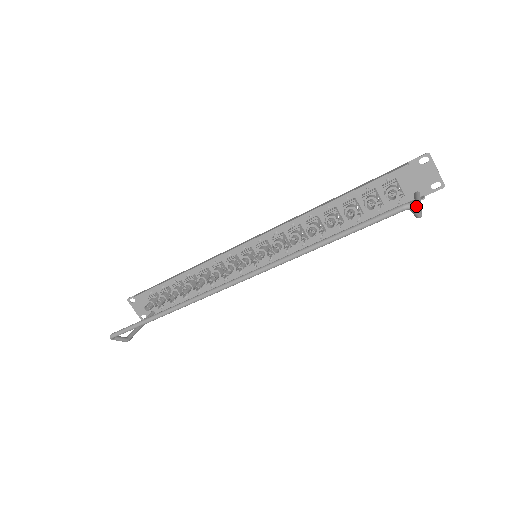
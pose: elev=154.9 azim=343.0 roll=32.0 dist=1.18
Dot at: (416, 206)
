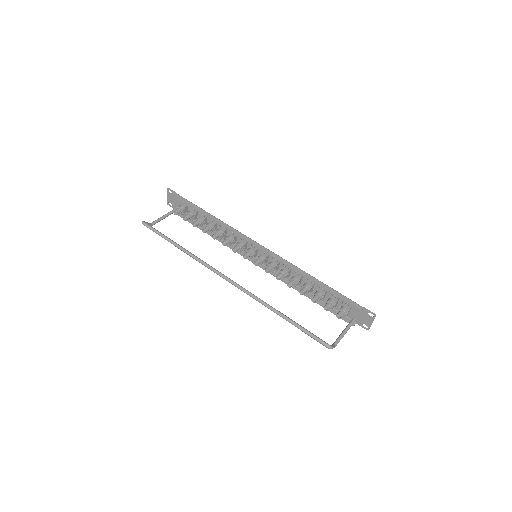
Dot at: (340, 337)
